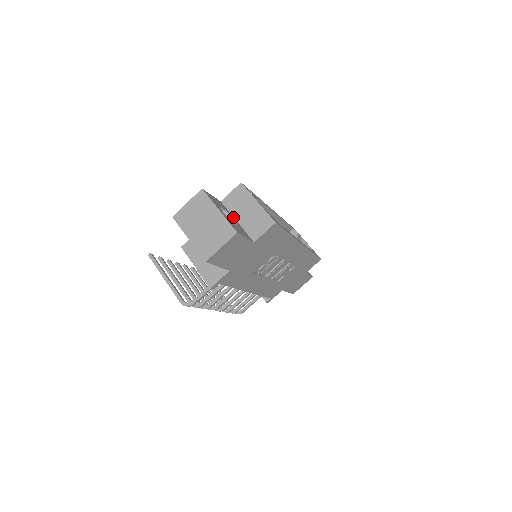
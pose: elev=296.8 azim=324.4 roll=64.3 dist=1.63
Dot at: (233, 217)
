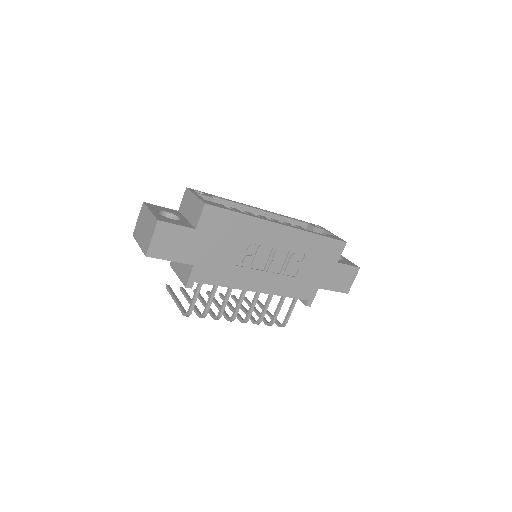
Dot at: (183, 217)
